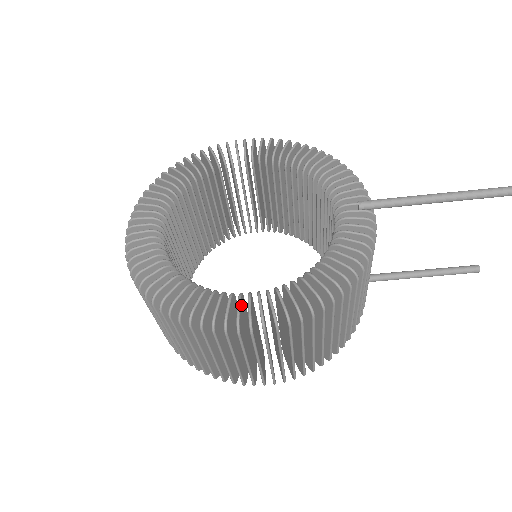
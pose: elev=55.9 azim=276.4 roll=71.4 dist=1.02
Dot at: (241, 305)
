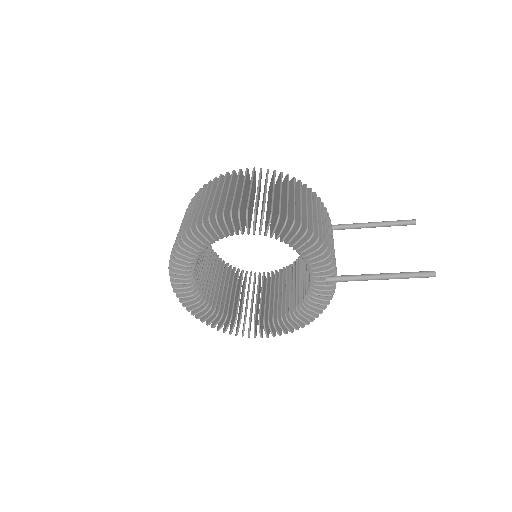
Dot at: (255, 329)
